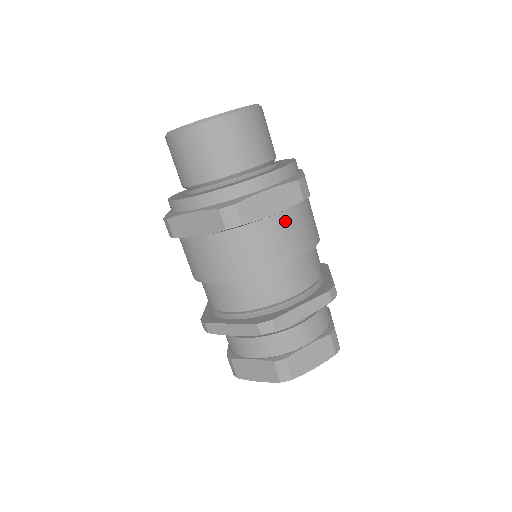
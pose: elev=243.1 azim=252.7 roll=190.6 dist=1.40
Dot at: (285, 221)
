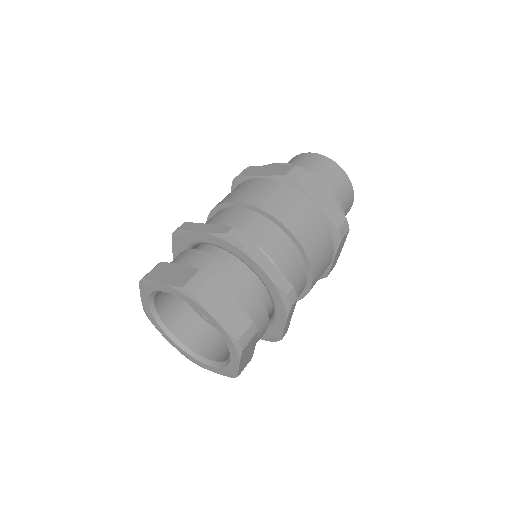
Dot at: (317, 220)
